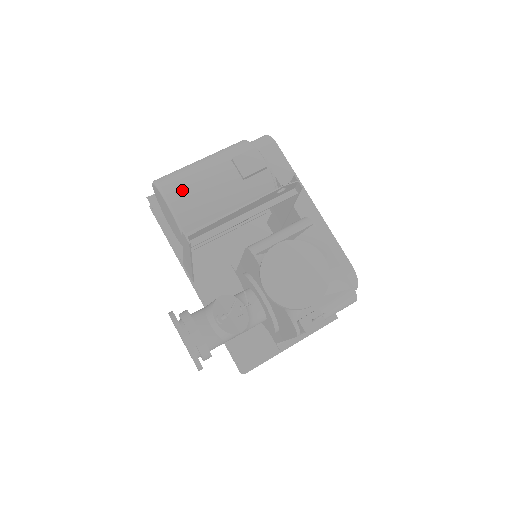
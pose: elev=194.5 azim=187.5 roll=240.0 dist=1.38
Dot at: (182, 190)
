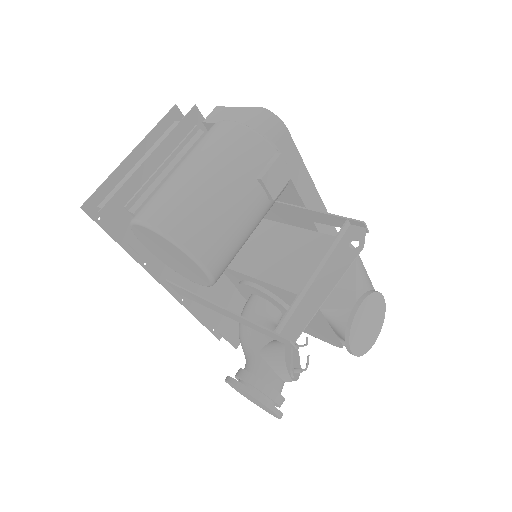
Dot at: (216, 244)
